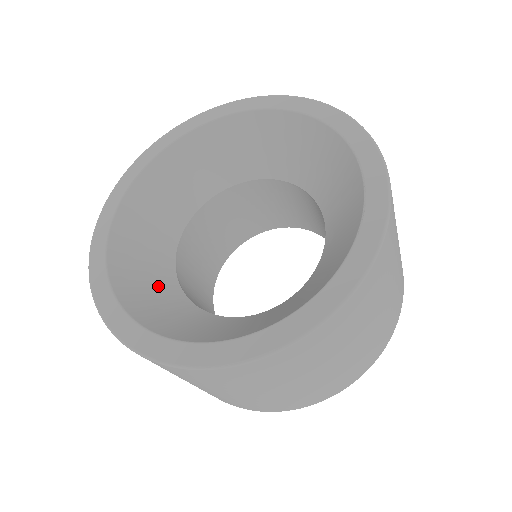
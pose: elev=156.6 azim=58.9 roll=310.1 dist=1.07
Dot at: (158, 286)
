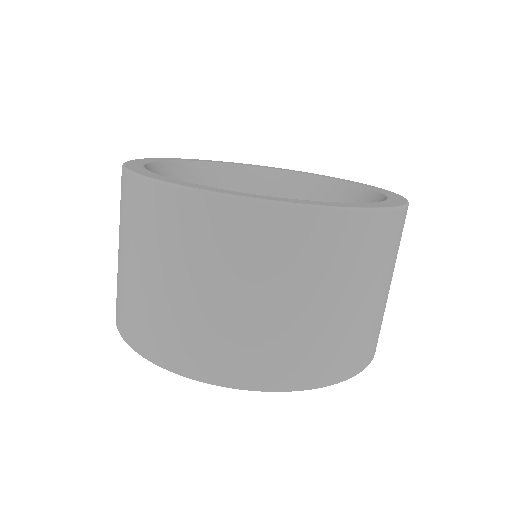
Dot at: occluded
